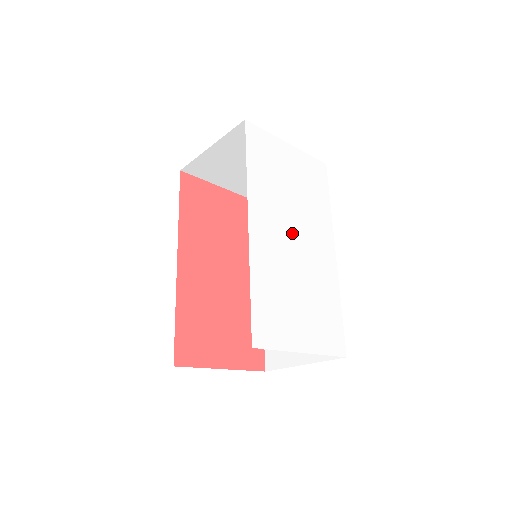
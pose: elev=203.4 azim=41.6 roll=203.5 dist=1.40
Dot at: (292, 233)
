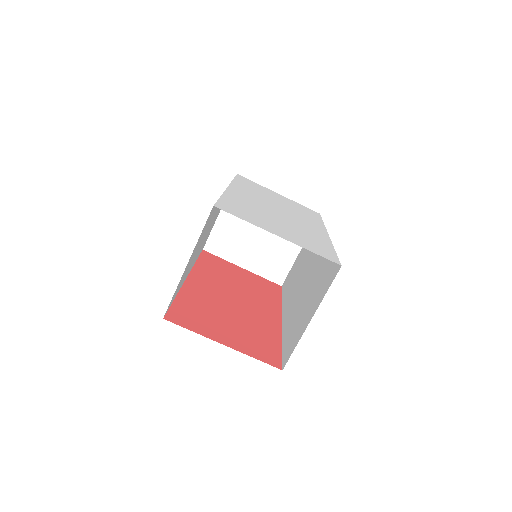
Dot at: (275, 208)
